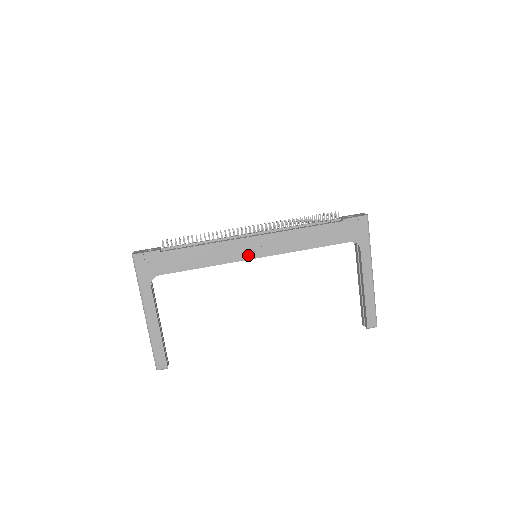
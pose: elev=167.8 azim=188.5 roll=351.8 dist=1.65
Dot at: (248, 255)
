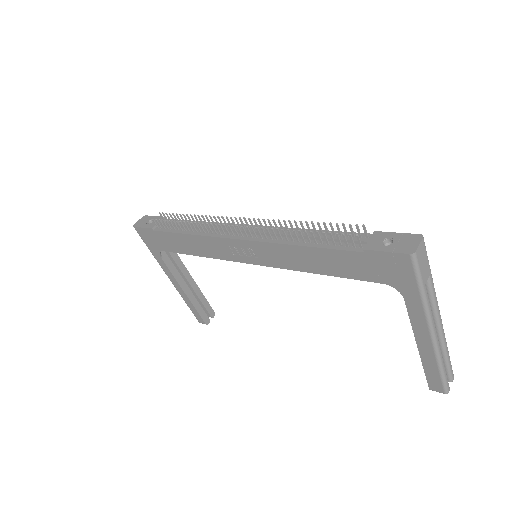
Dot at: (239, 257)
